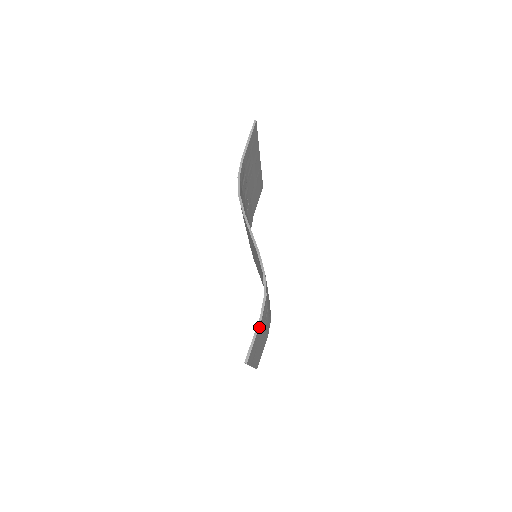
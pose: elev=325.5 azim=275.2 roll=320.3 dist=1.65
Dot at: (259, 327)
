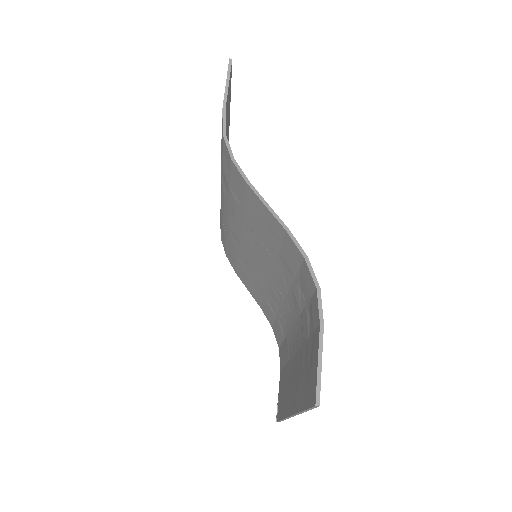
Dot at: (320, 342)
